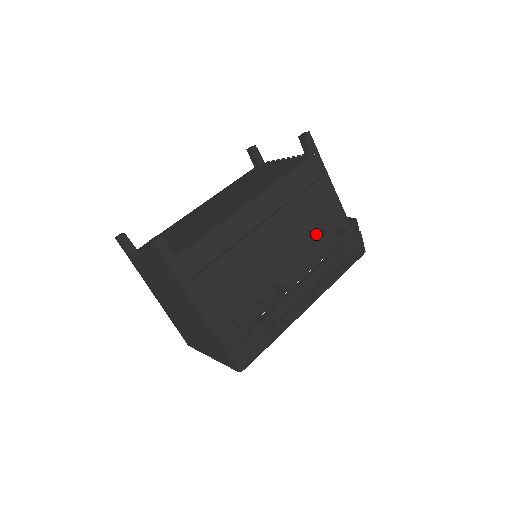
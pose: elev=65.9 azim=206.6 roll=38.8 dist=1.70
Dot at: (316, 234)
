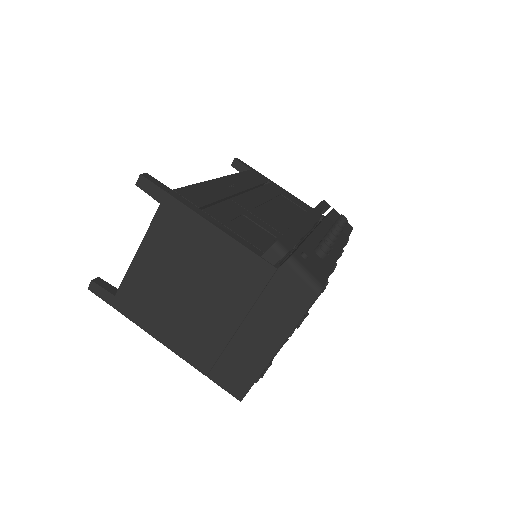
Dot at: (298, 213)
